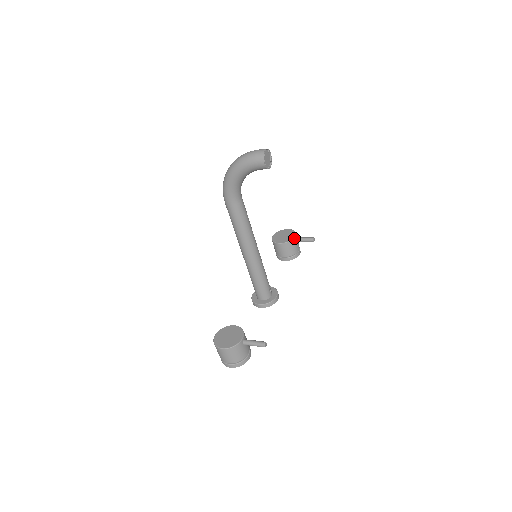
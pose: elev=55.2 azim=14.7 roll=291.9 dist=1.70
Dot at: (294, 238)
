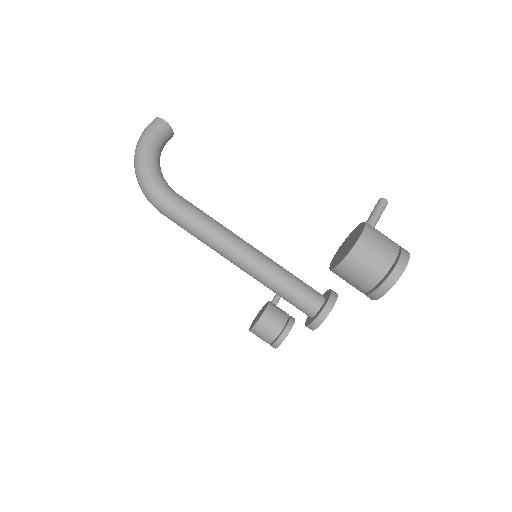
Dot at: occluded
